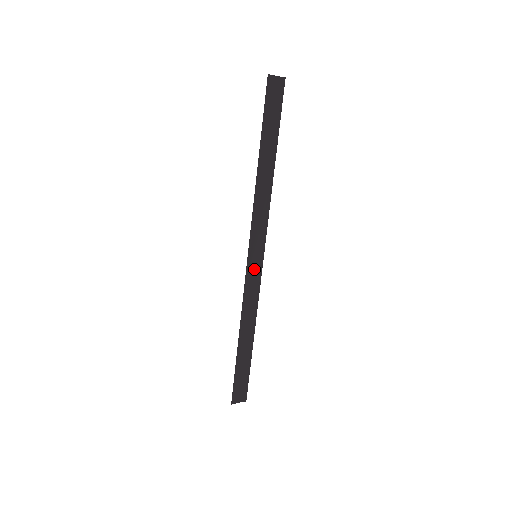
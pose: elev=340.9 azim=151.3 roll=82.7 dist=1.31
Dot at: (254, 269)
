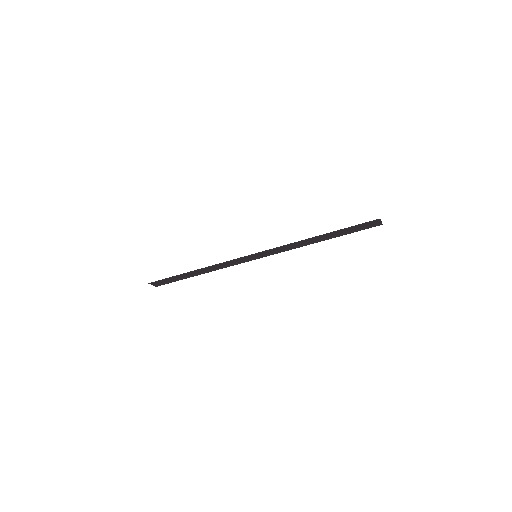
Dot at: (247, 258)
